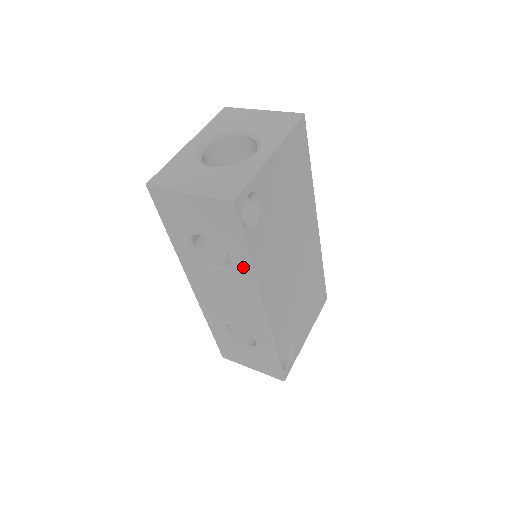
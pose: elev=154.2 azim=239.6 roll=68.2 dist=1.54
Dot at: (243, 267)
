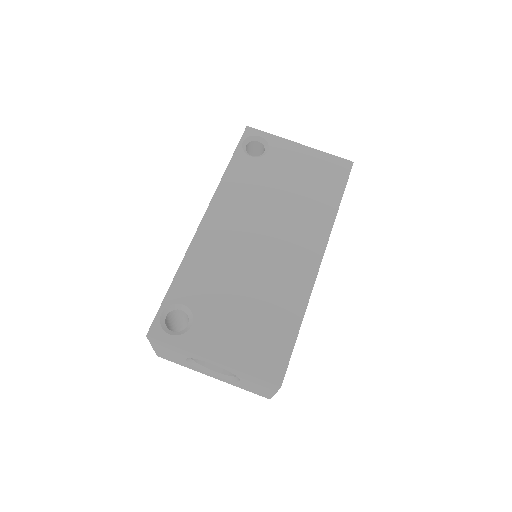
Dot at: occluded
